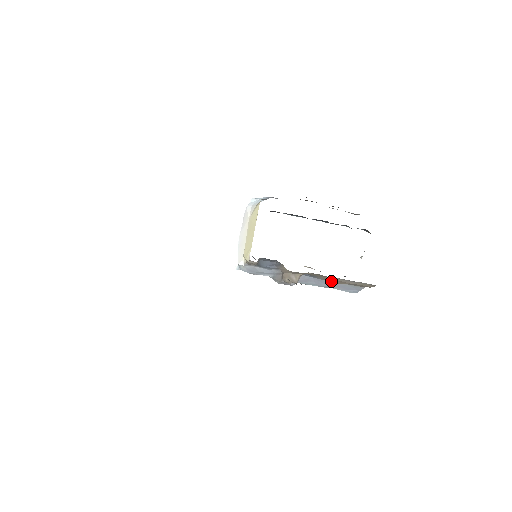
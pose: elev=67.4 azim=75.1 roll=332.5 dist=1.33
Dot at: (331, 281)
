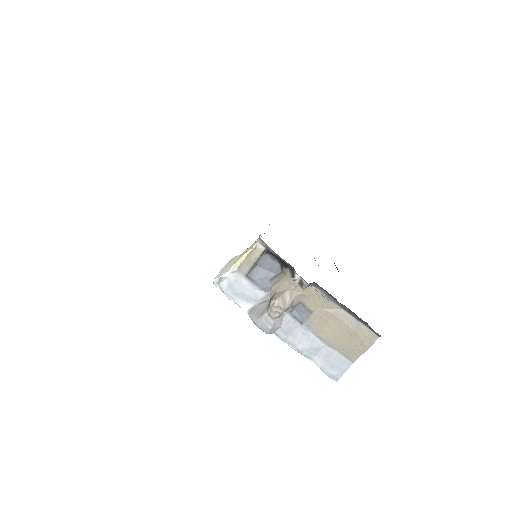
Dot at: (321, 332)
